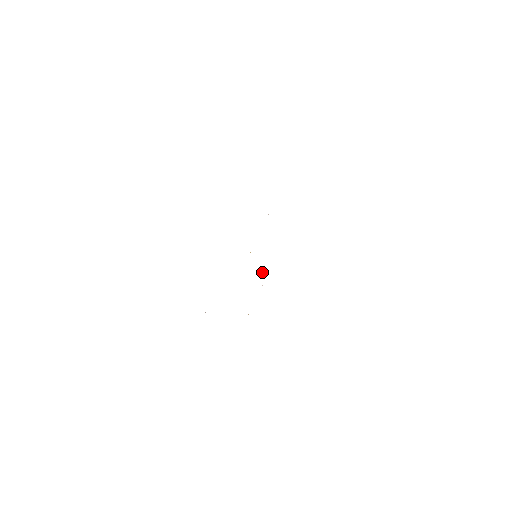
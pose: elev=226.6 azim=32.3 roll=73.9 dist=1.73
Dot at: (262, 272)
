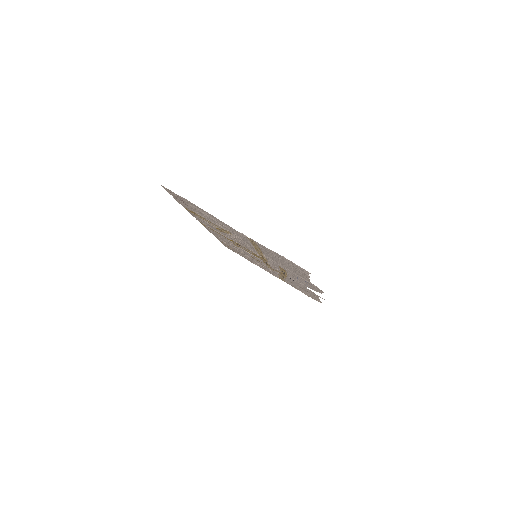
Dot at: (264, 259)
